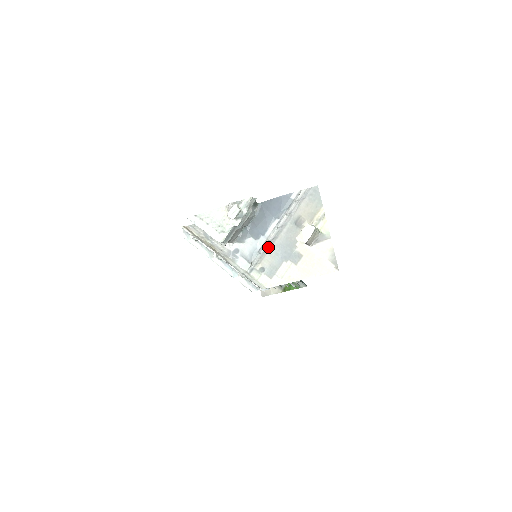
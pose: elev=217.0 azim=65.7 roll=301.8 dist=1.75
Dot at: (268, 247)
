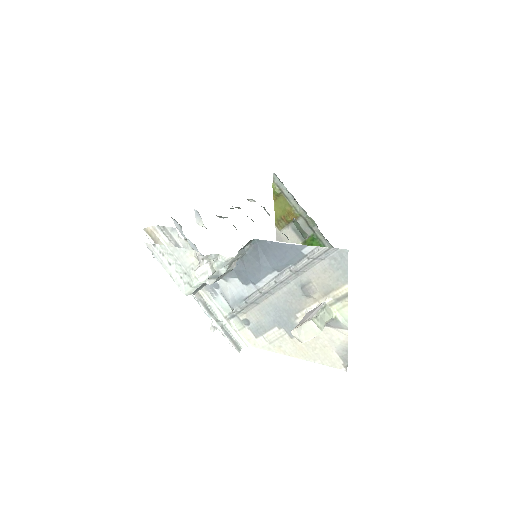
Dot at: (258, 300)
